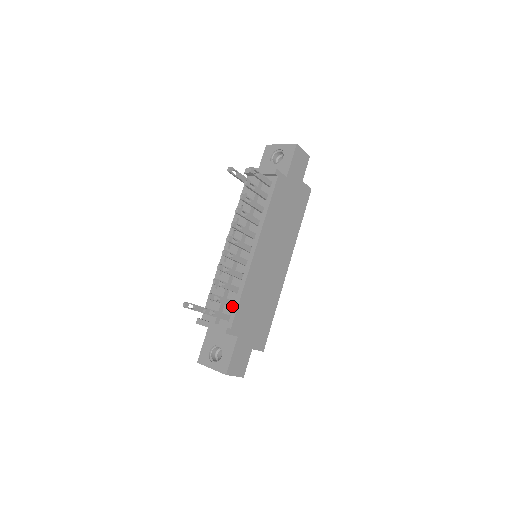
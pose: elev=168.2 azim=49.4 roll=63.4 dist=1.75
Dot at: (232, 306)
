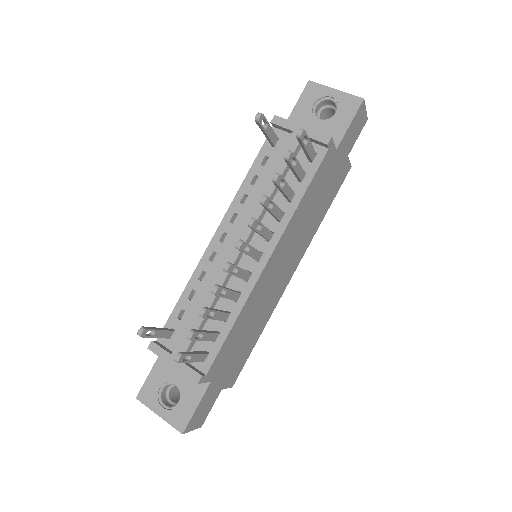
Dot at: (214, 340)
